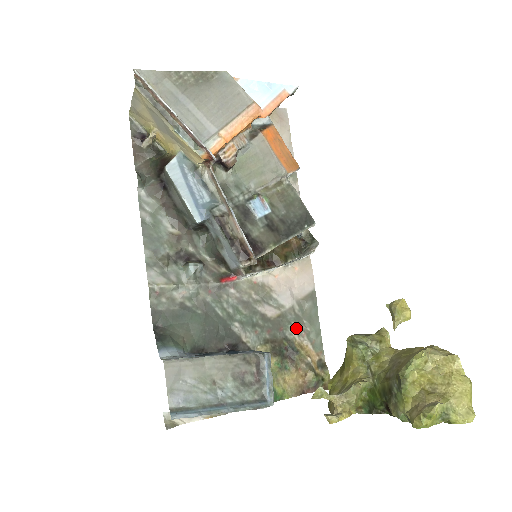
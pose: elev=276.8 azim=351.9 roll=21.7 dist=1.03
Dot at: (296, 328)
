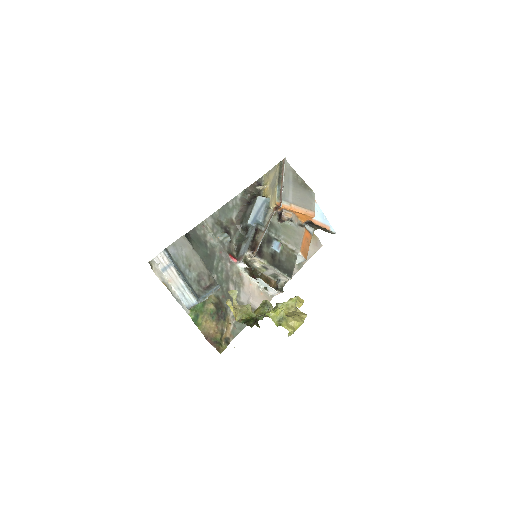
Dot at: occluded
